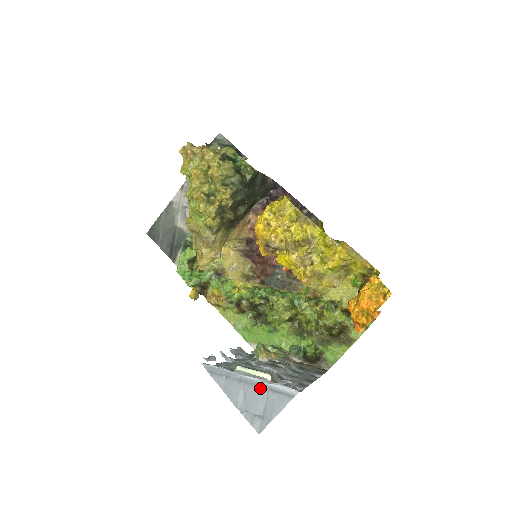
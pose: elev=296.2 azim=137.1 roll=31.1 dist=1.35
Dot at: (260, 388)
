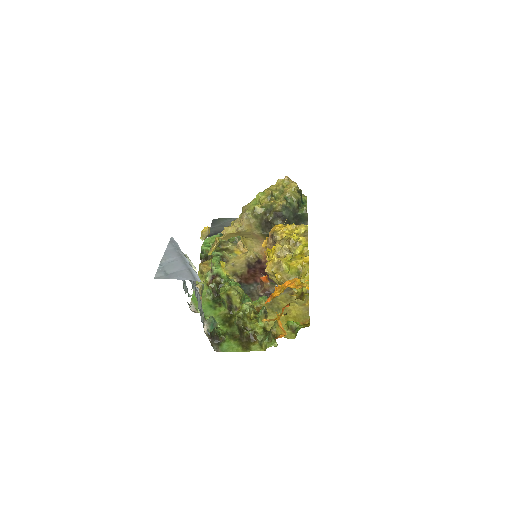
Dot at: (185, 265)
